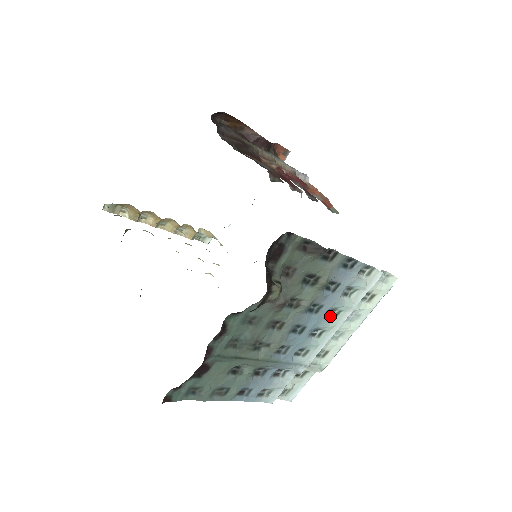
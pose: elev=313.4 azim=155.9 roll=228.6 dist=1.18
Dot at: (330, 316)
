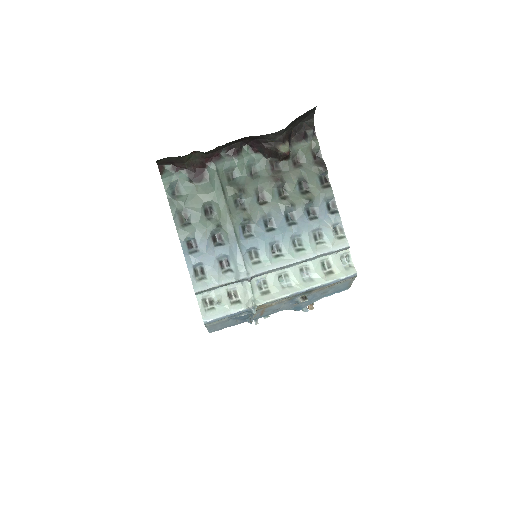
Dot at: (294, 247)
